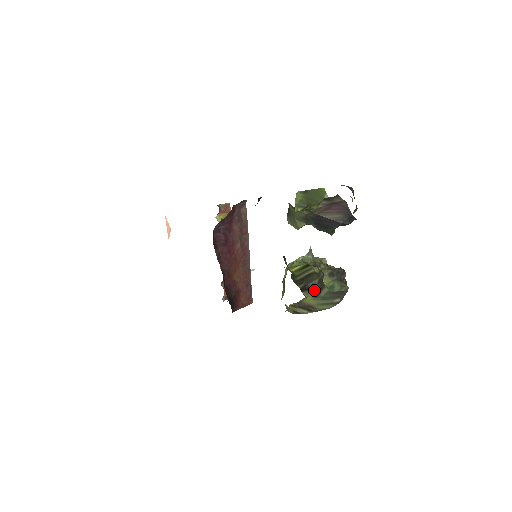
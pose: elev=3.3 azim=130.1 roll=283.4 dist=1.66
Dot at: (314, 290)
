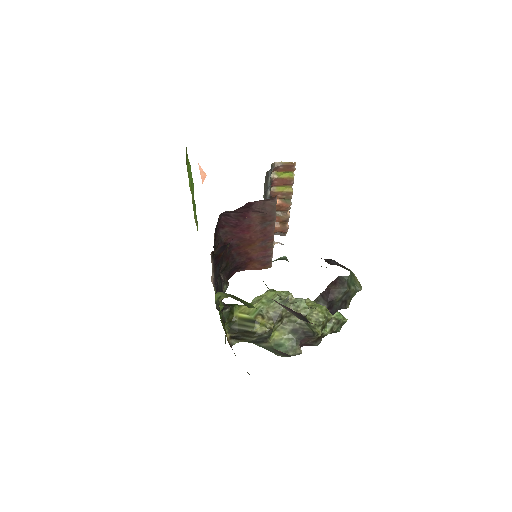
Dot at: (251, 341)
